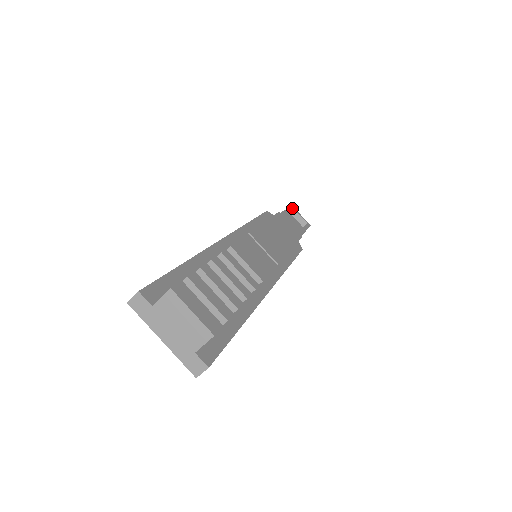
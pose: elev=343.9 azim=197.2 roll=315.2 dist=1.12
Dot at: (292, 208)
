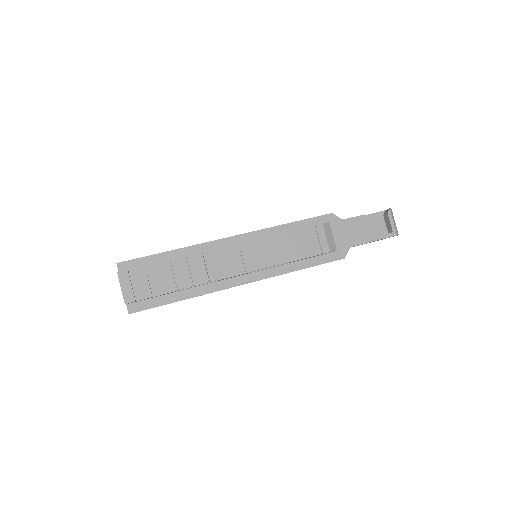
Dot at: (387, 212)
